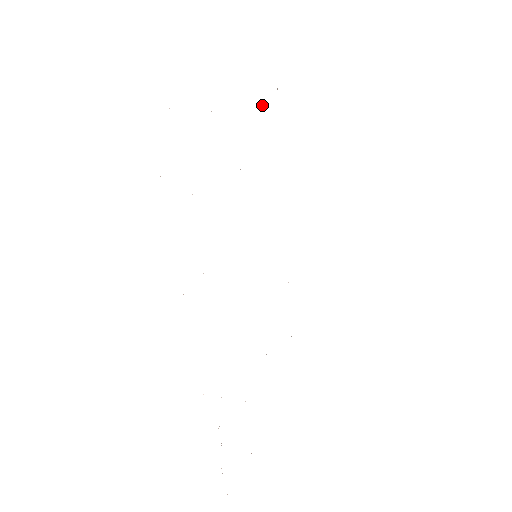
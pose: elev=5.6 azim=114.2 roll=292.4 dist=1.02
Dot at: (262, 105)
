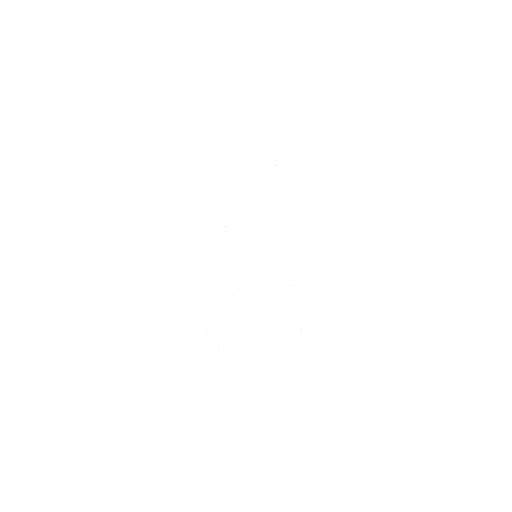
Dot at: occluded
